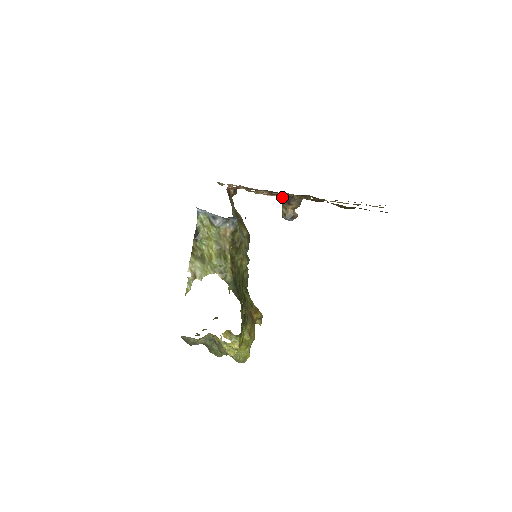
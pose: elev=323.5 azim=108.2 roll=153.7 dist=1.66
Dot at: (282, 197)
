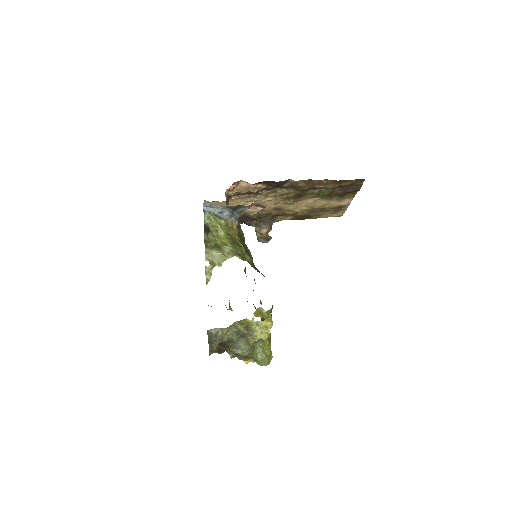
Dot at: (254, 225)
